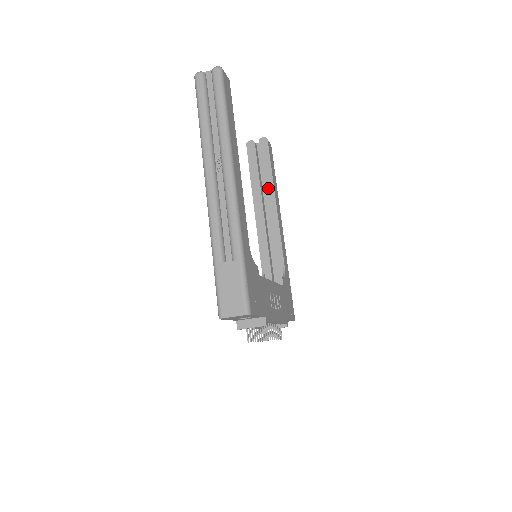
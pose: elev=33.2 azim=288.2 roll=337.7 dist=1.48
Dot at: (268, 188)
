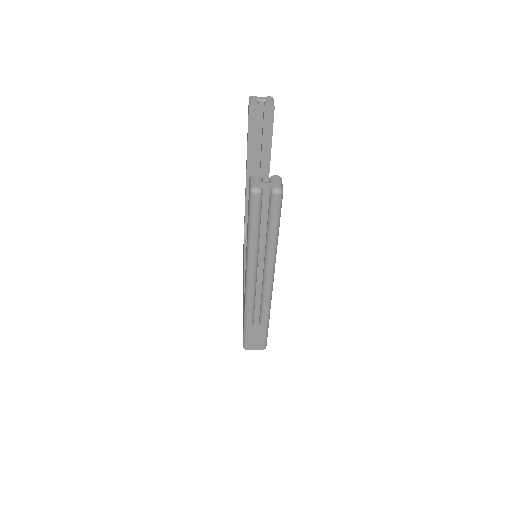
Dot at: (264, 158)
